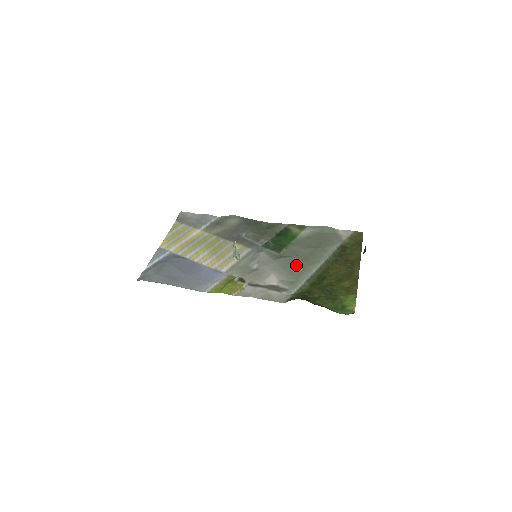
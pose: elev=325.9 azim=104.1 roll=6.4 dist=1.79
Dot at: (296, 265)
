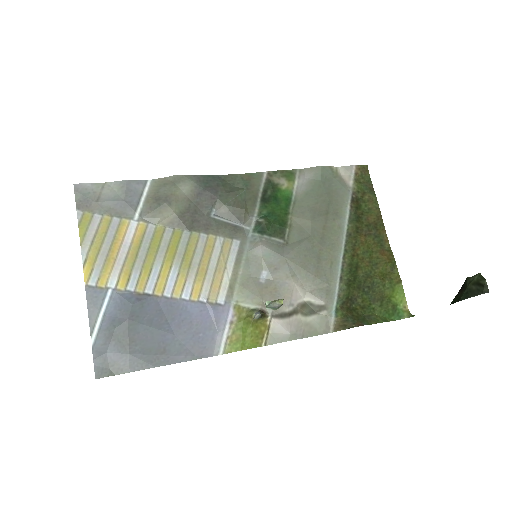
Dot at: (316, 256)
